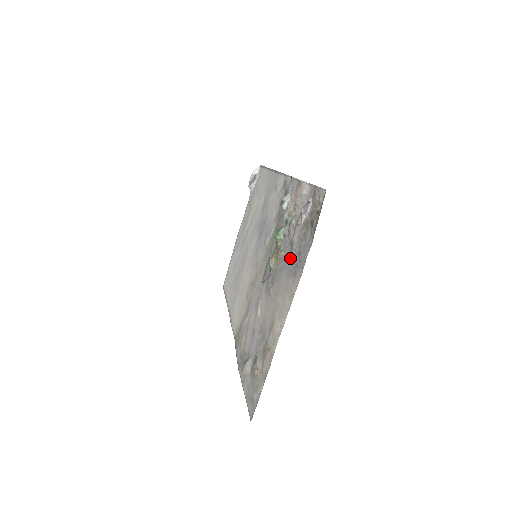
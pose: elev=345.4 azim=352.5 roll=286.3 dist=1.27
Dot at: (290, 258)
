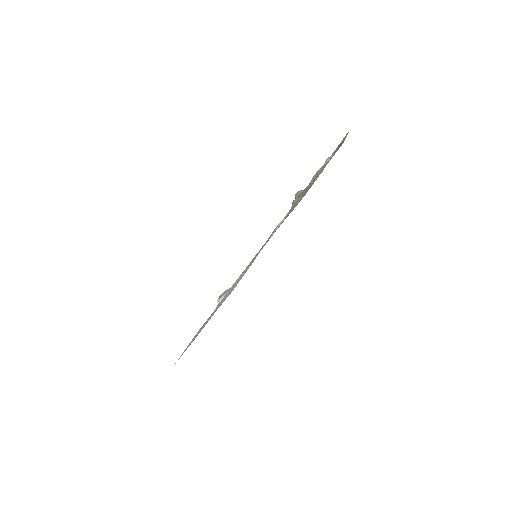
Dot at: occluded
